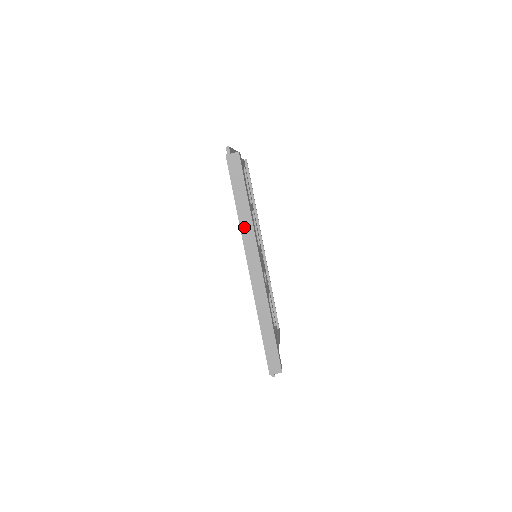
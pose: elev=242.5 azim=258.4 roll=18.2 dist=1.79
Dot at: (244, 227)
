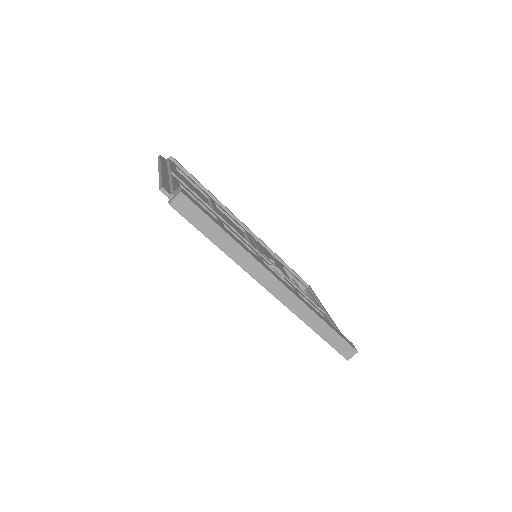
Dot at: (239, 260)
